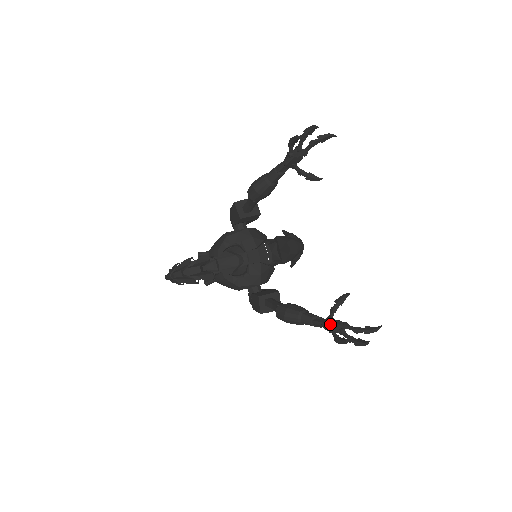
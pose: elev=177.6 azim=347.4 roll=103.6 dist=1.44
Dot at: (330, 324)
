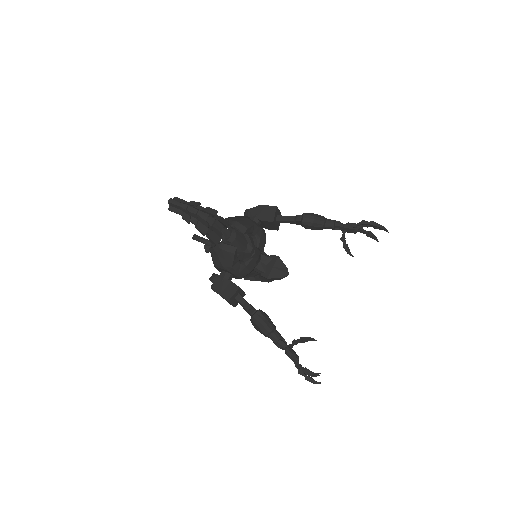
Dot at: (294, 352)
